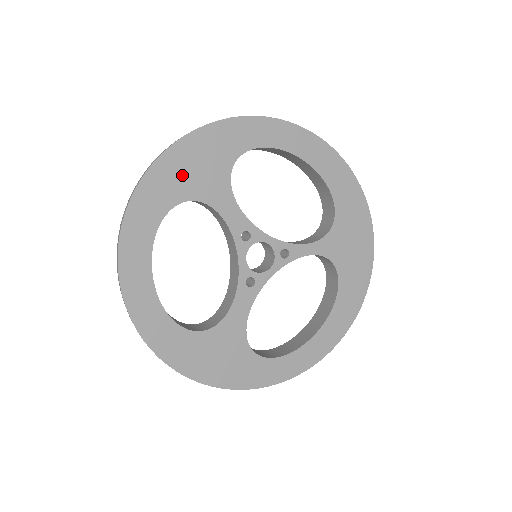
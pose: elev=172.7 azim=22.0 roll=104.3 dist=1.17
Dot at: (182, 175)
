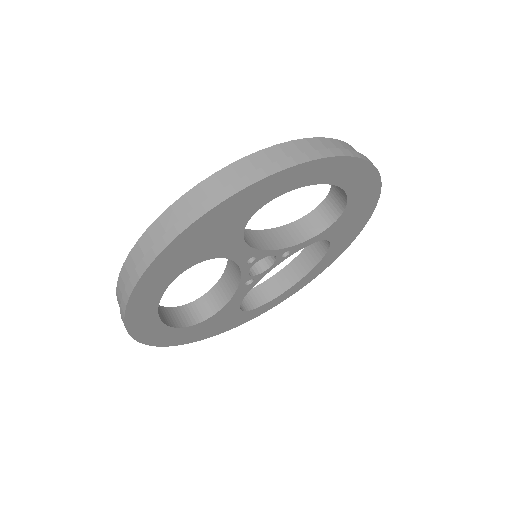
Dot at: (190, 251)
